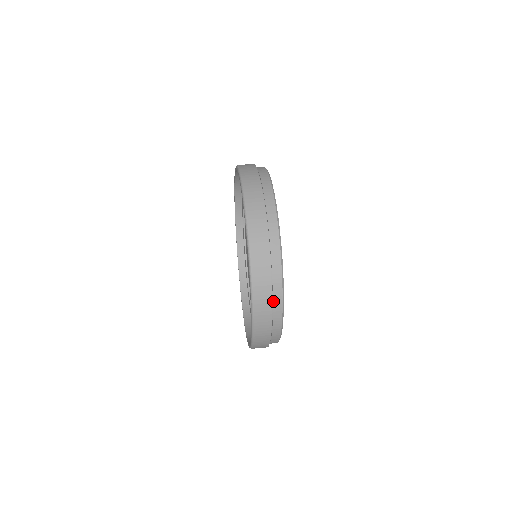
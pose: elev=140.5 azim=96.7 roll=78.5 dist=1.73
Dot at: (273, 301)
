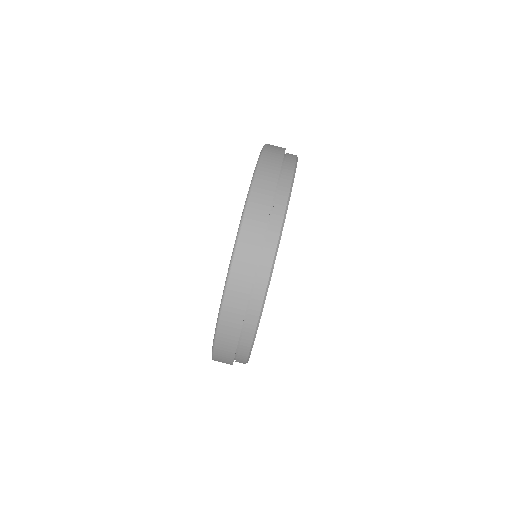
Dot at: (250, 304)
